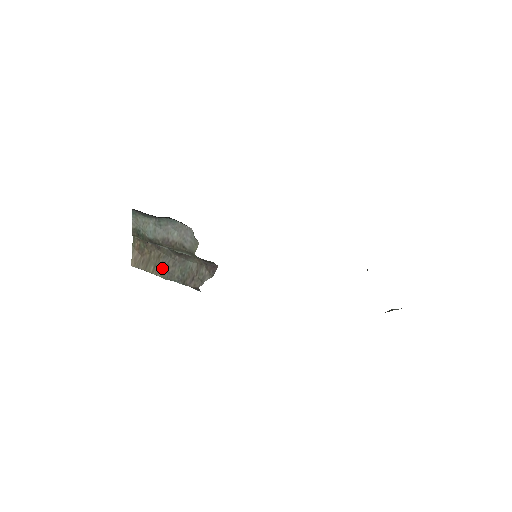
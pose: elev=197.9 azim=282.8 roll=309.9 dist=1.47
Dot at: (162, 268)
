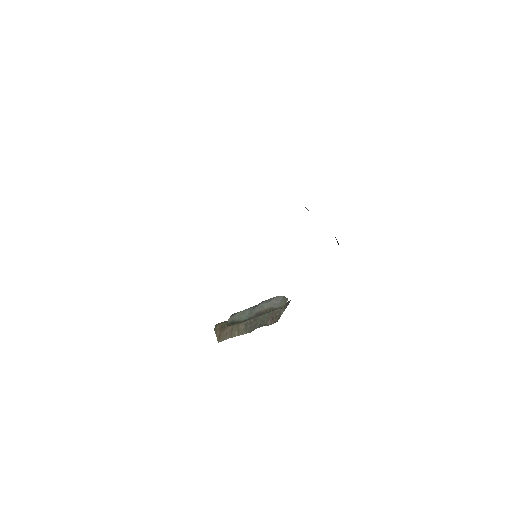
Dot at: (246, 328)
